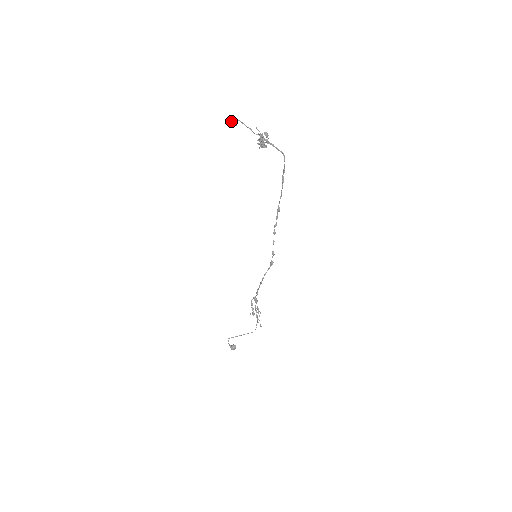
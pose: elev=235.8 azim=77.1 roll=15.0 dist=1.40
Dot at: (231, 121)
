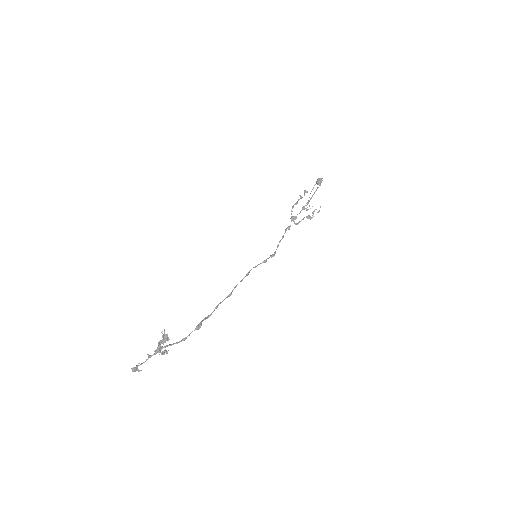
Dot at: (135, 367)
